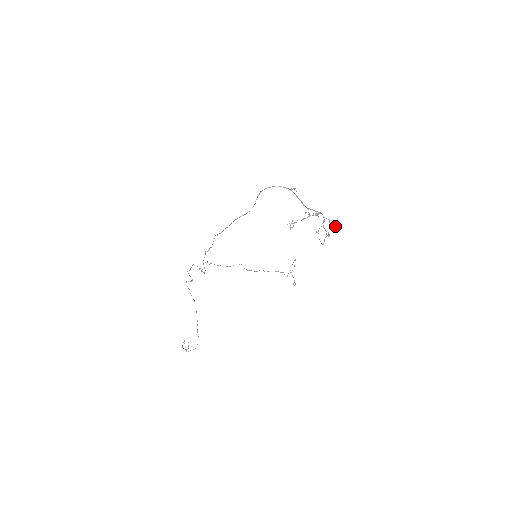
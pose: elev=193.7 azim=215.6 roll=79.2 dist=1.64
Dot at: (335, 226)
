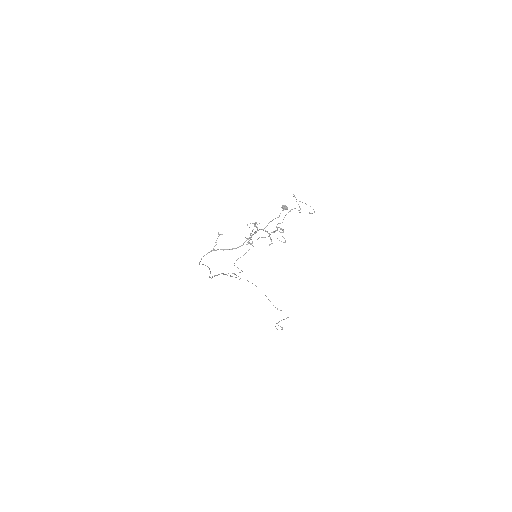
Dot at: (283, 207)
